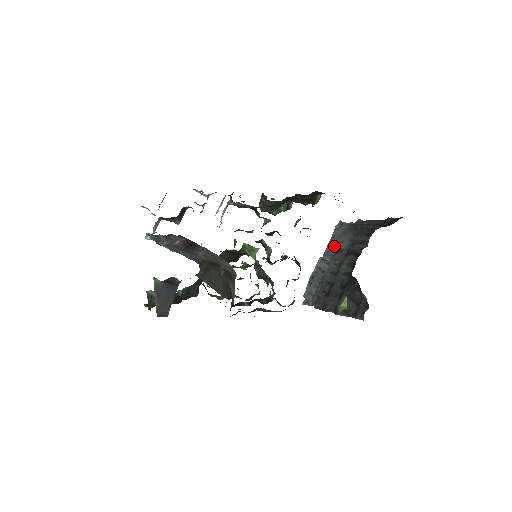
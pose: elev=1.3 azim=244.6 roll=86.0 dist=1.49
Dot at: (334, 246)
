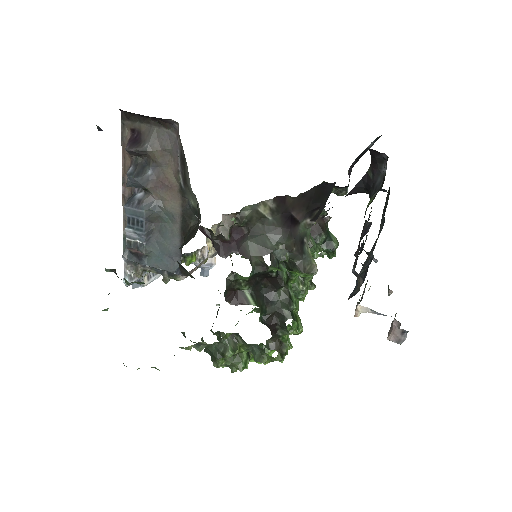
Dot at: occluded
